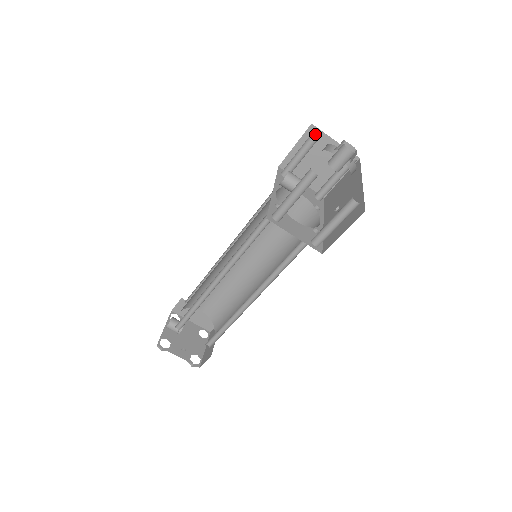
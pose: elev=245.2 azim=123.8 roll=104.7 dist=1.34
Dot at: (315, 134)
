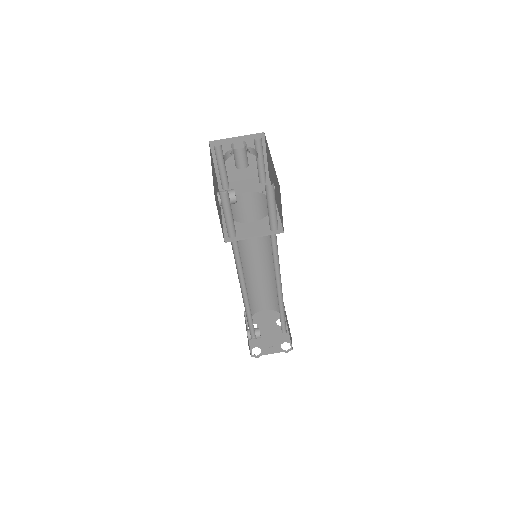
Dot at: (216, 148)
